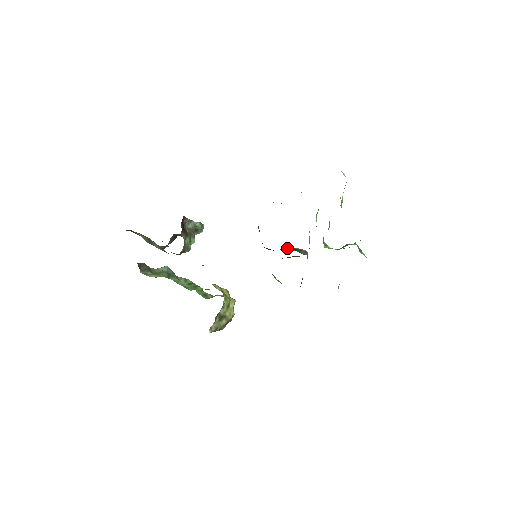
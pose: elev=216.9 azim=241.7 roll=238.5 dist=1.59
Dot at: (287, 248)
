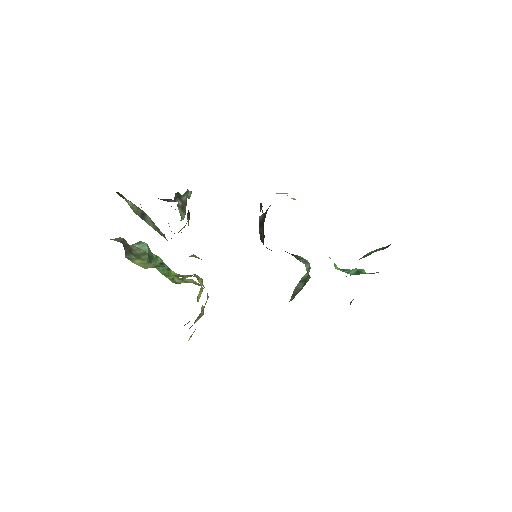
Dot at: occluded
